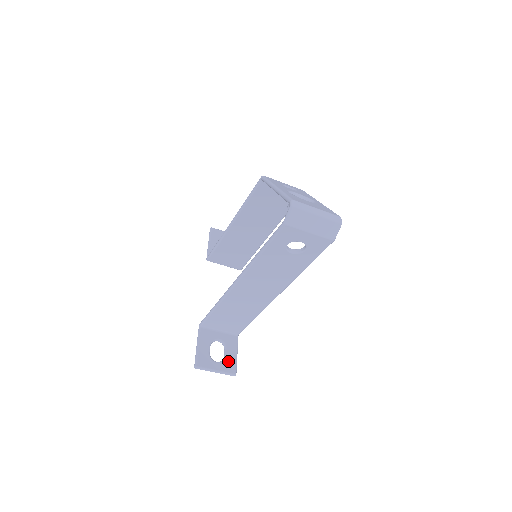
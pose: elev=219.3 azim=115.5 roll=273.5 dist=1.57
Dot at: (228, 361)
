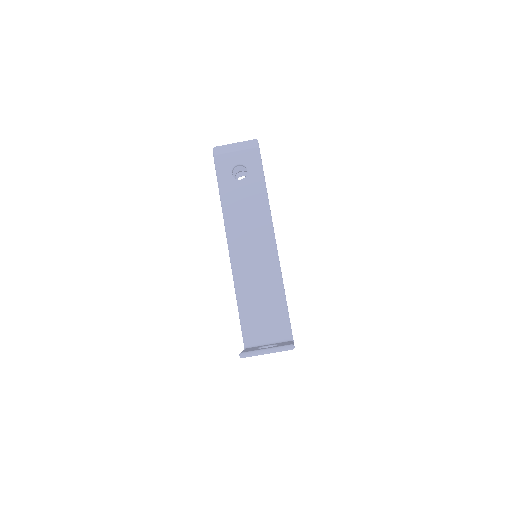
Dot at: occluded
